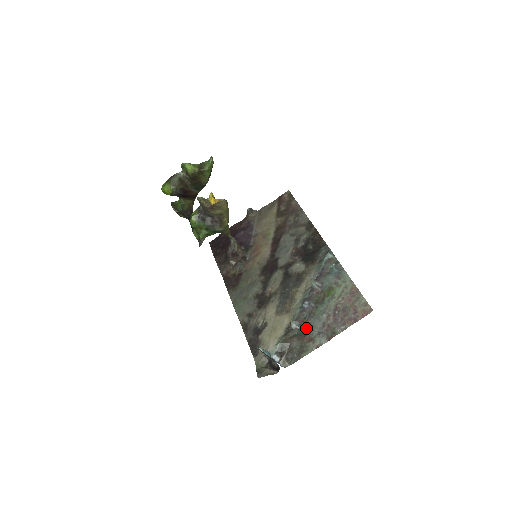
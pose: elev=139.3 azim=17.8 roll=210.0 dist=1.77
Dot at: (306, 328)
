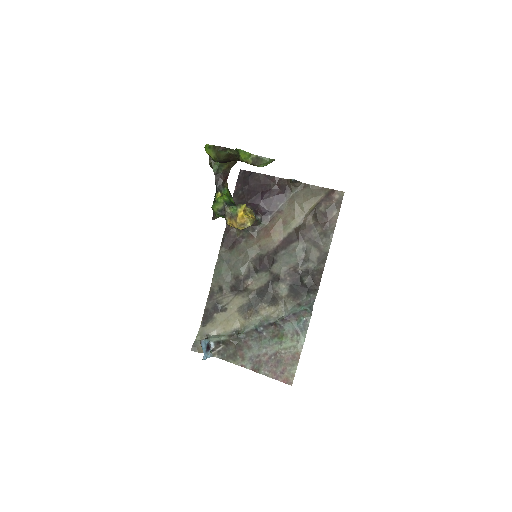
Dot at: (246, 345)
